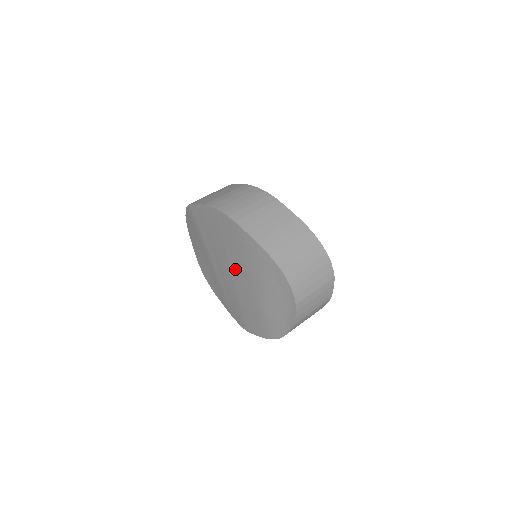
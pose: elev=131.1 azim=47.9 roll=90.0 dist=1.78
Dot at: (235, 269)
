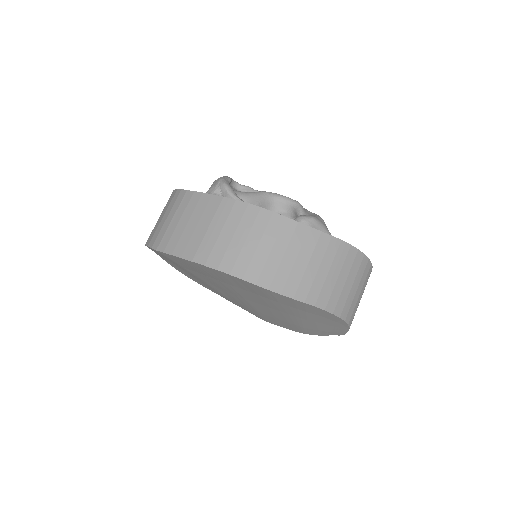
Dot at: (251, 299)
